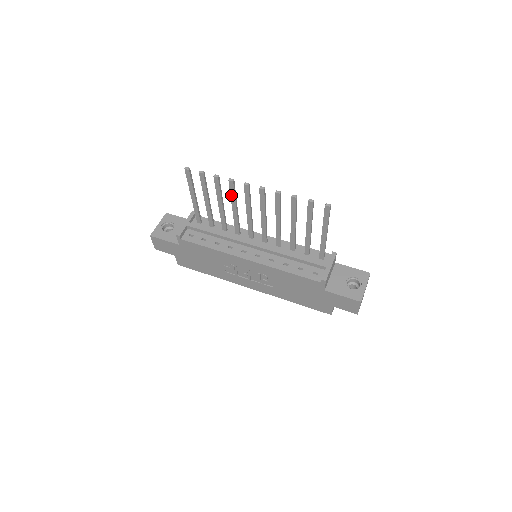
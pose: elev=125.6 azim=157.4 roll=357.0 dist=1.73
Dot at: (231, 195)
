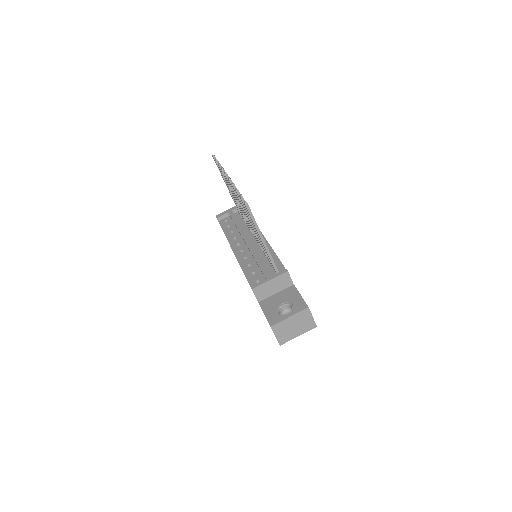
Dot at: (229, 185)
